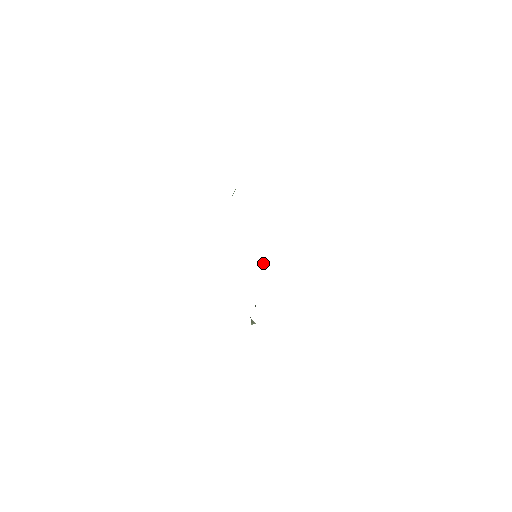
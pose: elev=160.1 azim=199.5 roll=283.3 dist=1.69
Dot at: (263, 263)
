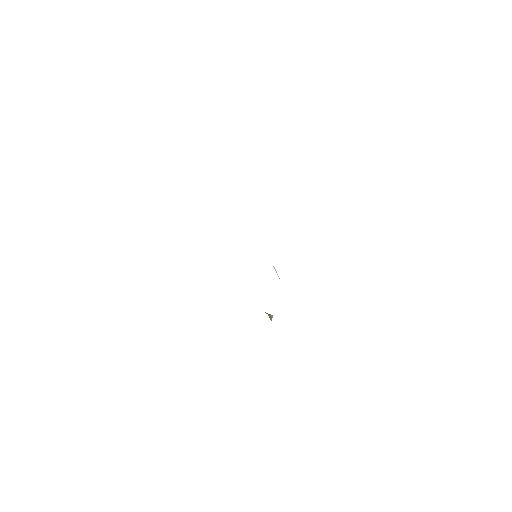
Dot at: occluded
